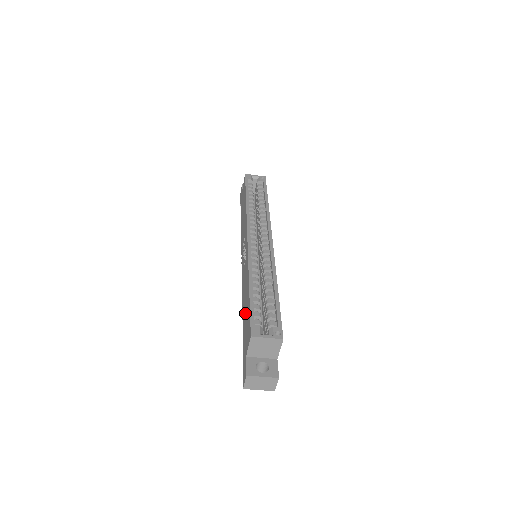
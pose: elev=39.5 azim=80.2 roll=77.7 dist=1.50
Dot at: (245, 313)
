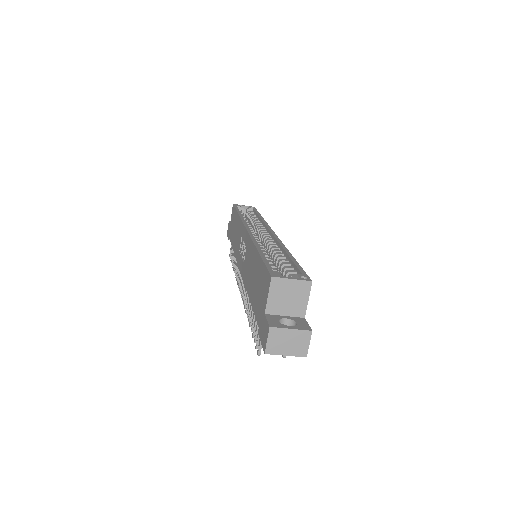
Dot at: (255, 284)
